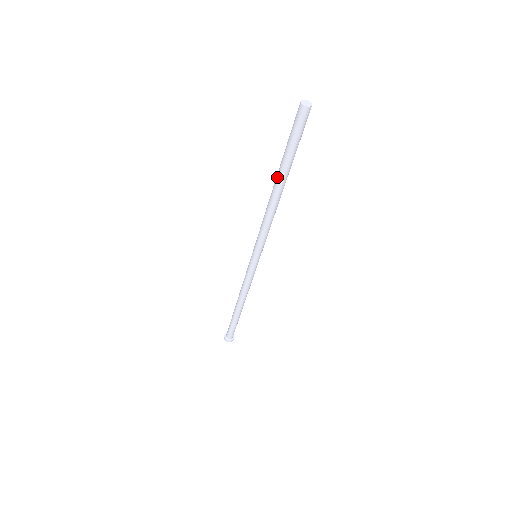
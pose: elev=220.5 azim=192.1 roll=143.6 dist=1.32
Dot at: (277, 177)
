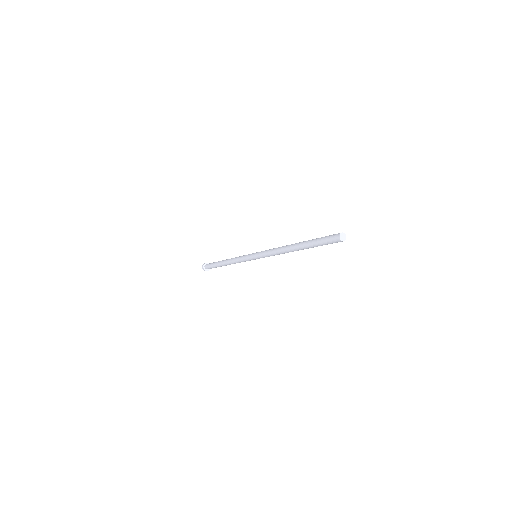
Dot at: (299, 244)
